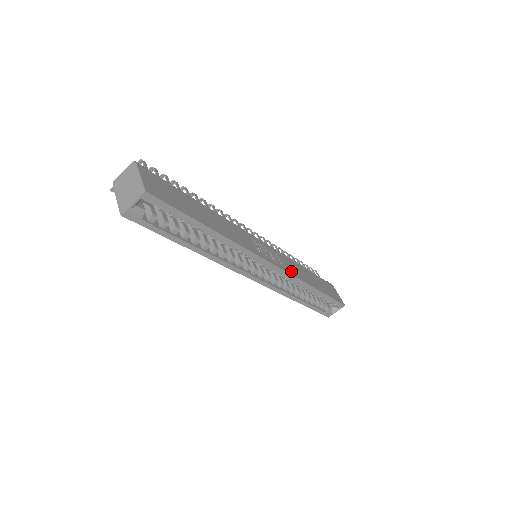
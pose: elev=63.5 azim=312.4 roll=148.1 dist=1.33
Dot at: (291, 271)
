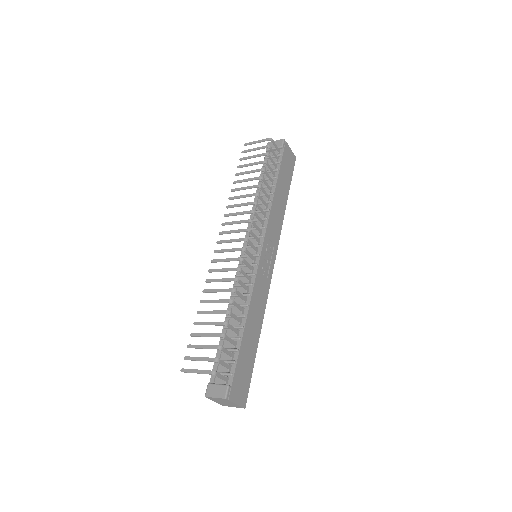
Dot at: (277, 234)
